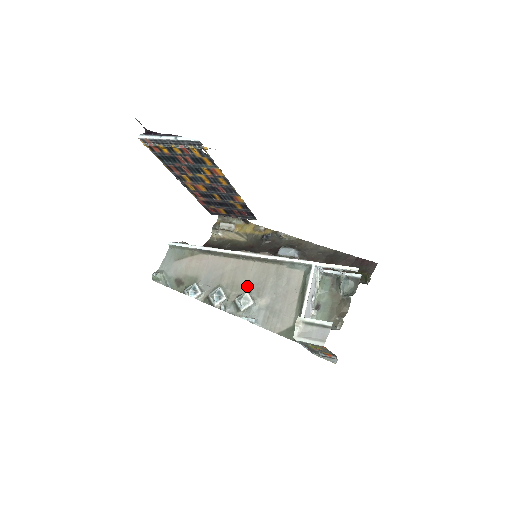
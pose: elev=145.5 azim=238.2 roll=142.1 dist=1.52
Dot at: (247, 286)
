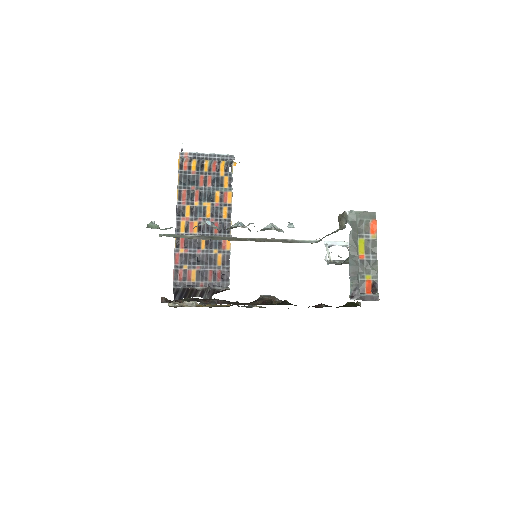
Dot at: occluded
